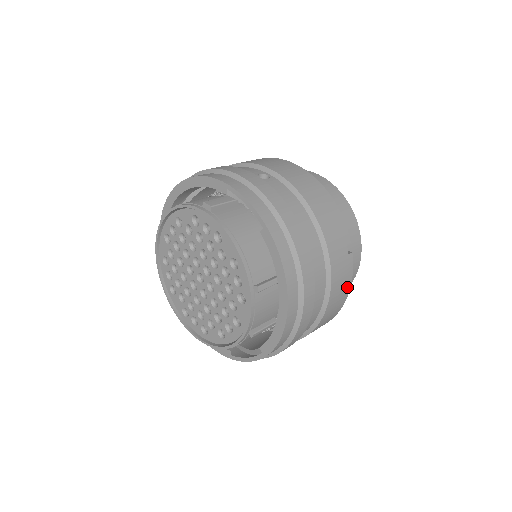
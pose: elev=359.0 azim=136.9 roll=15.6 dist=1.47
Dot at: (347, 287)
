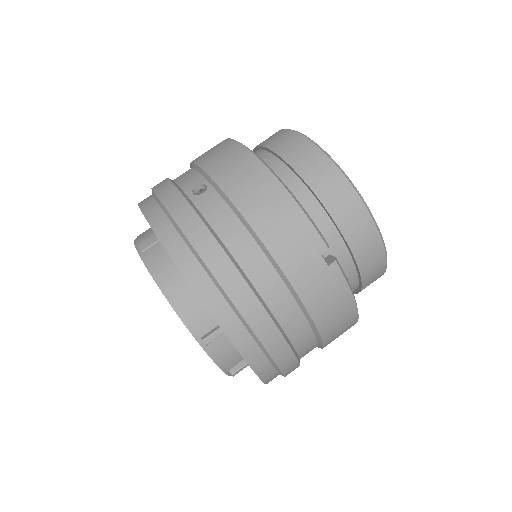
Dot at: (346, 299)
